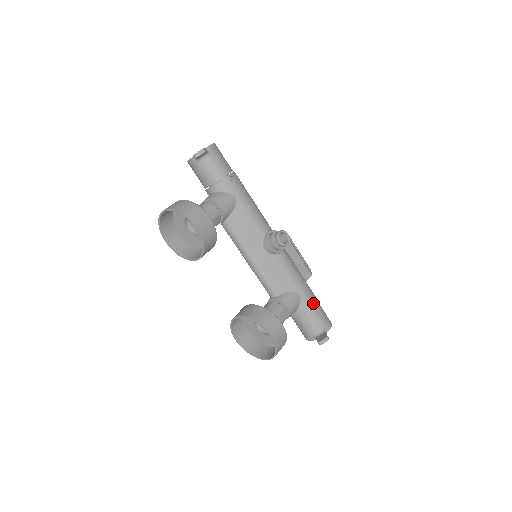
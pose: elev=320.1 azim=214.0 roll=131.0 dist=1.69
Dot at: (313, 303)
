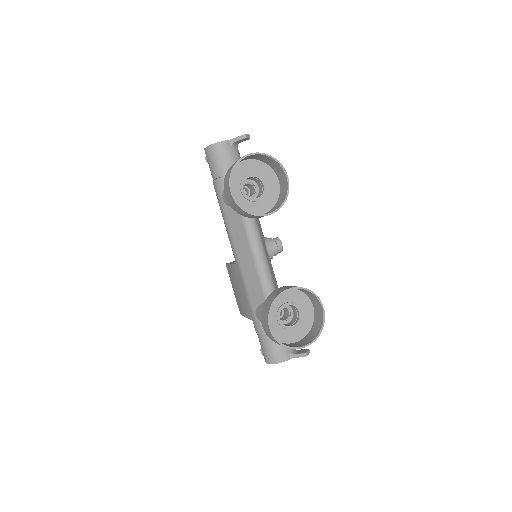
Dot at: occluded
